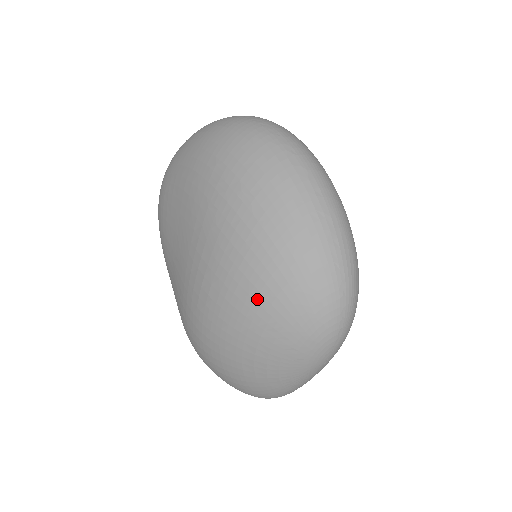
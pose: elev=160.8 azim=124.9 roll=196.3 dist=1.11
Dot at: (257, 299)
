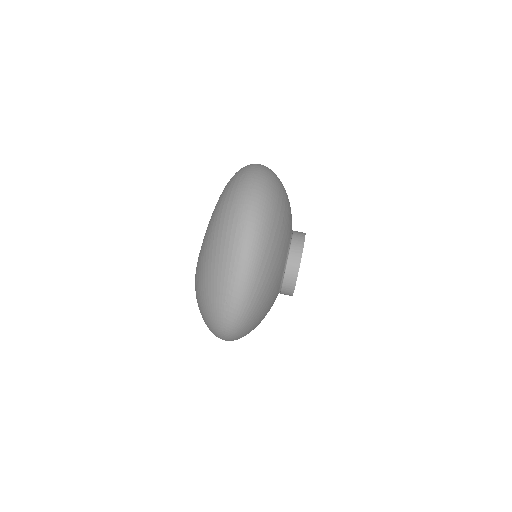
Dot at: (198, 289)
